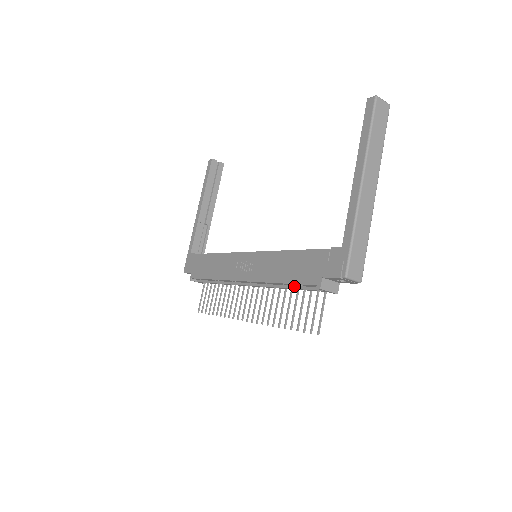
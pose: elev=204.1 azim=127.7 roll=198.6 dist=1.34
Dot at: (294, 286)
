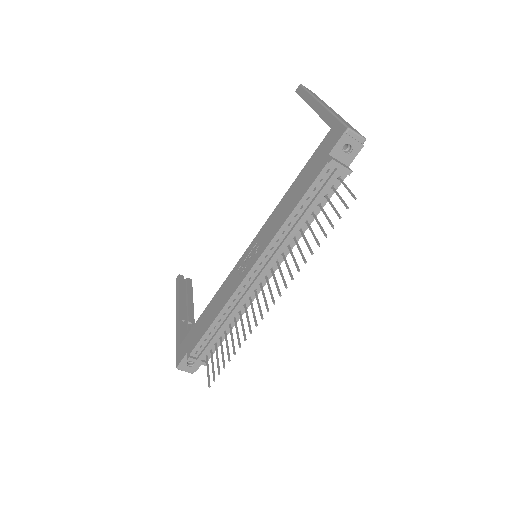
Dot at: (307, 206)
